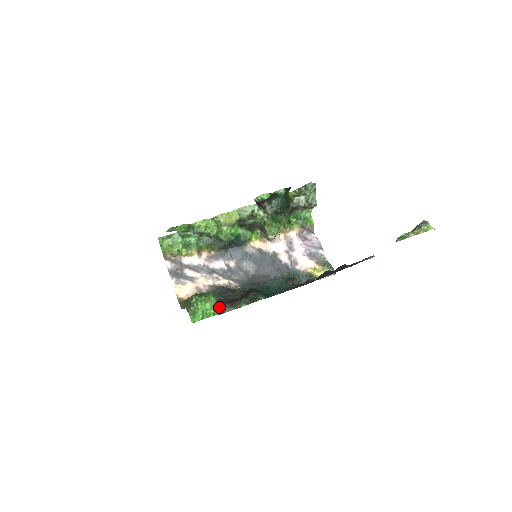
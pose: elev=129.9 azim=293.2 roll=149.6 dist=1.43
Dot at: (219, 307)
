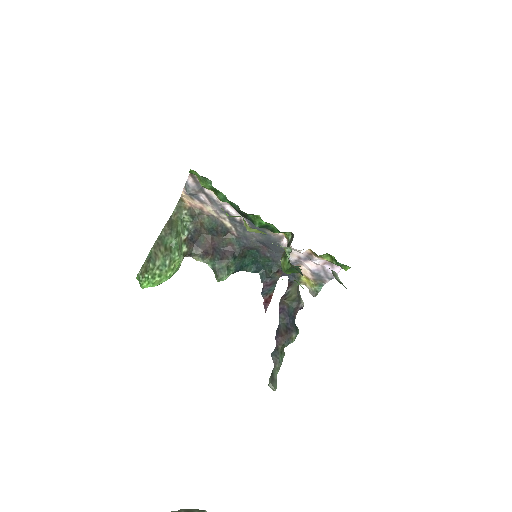
Dot at: (194, 248)
